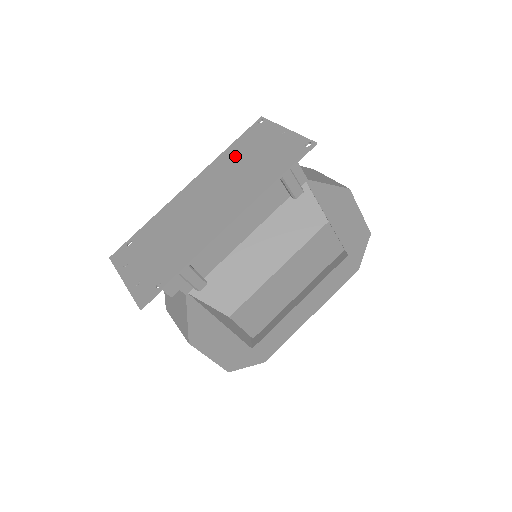
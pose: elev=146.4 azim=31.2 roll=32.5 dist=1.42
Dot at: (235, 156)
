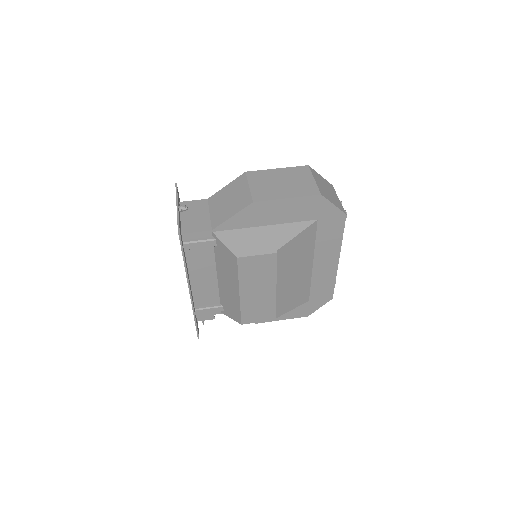
Dot at: occluded
